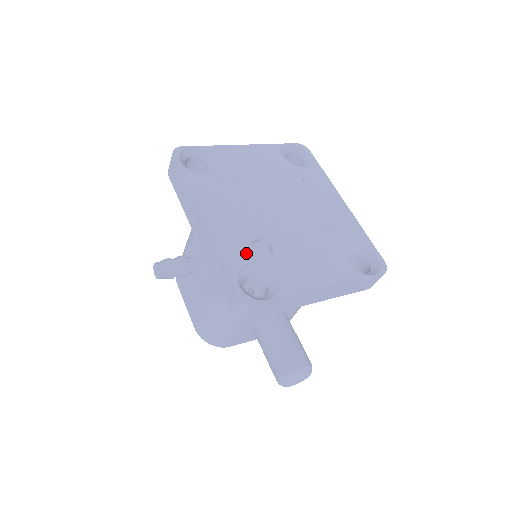
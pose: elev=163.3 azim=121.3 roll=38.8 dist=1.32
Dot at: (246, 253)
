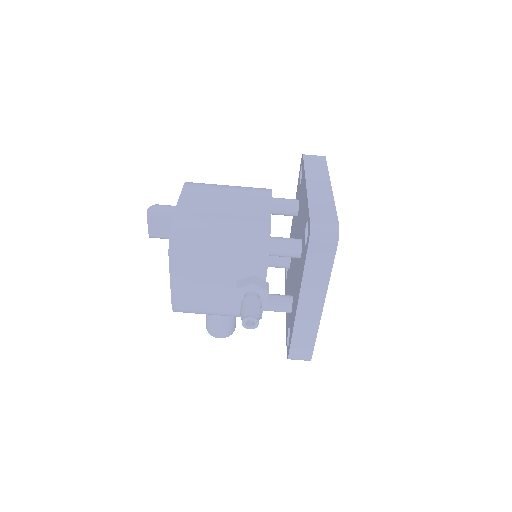
Dot at: occluded
